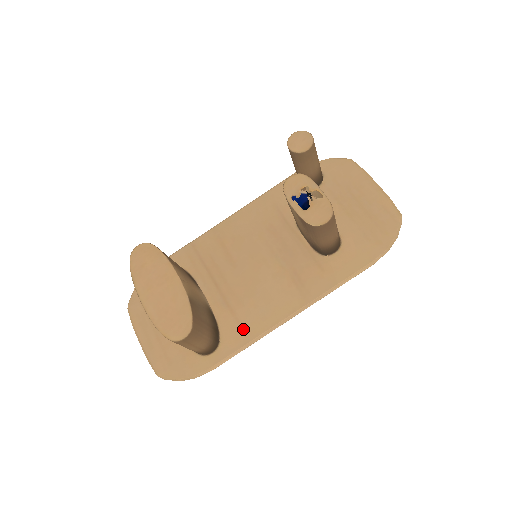
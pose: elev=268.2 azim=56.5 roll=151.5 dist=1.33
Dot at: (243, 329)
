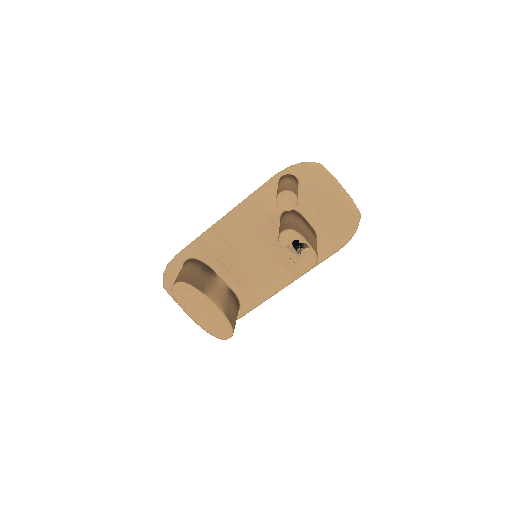
Dot at: (254, 296)
